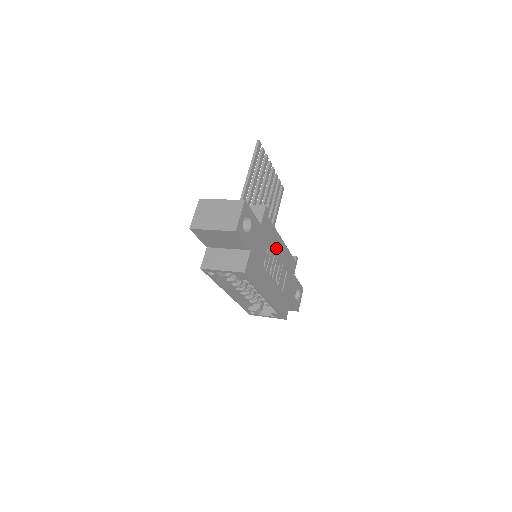
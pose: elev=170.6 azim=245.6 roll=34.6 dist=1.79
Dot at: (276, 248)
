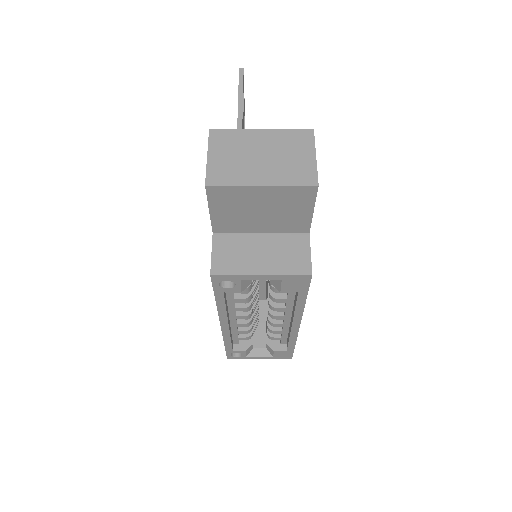
Dot at: occluded
